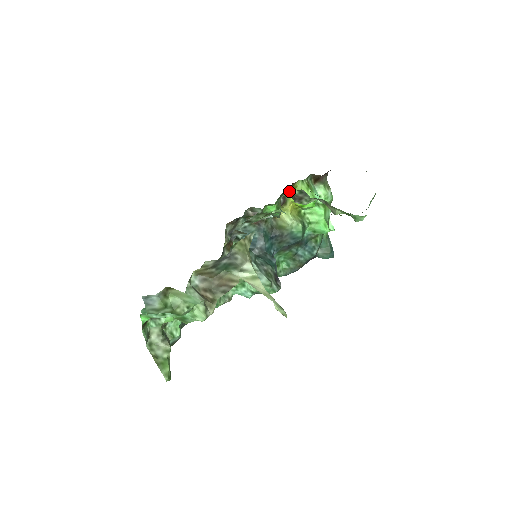
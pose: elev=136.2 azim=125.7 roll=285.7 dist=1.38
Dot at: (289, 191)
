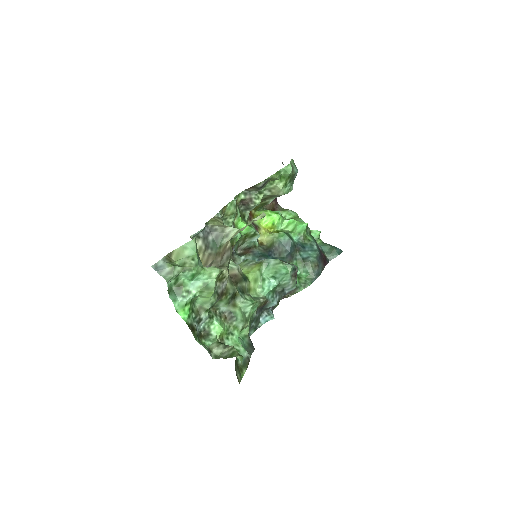
Dot at: occluded
